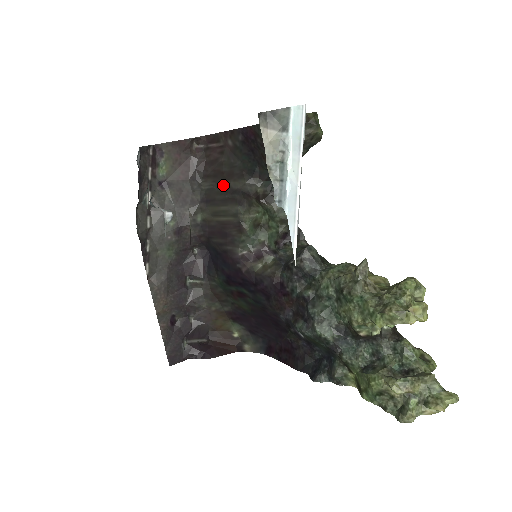
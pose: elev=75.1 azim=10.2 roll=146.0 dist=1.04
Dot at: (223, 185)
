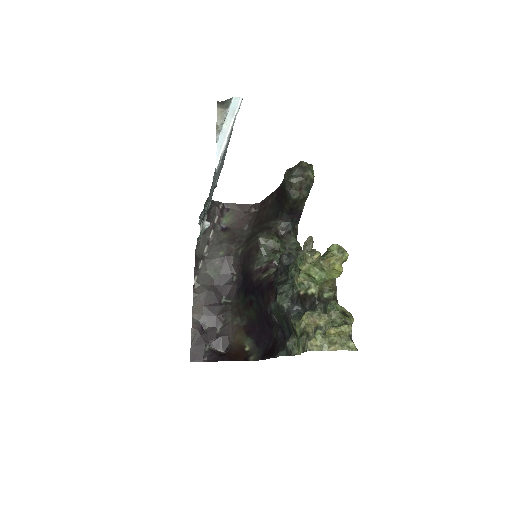
Dot at: (259, 228)
